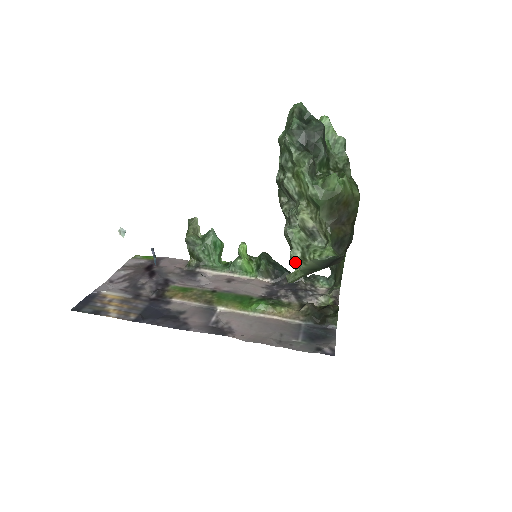
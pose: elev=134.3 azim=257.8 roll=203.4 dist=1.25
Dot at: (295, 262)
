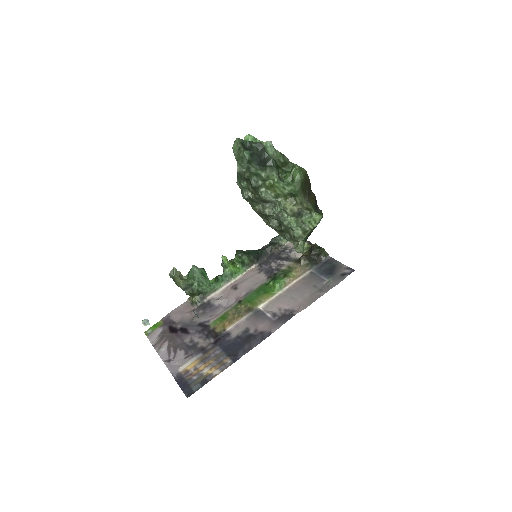
Dot at: (298, 238)
